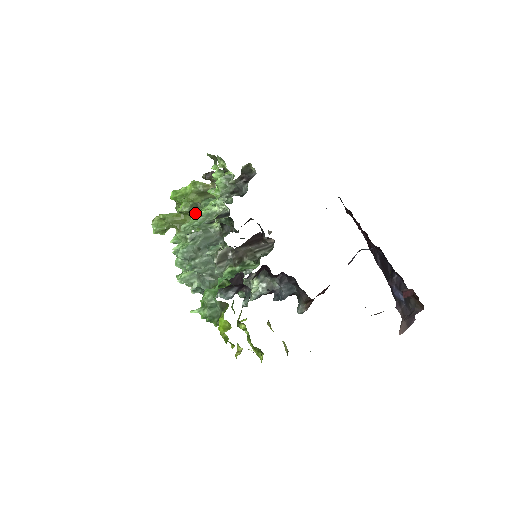
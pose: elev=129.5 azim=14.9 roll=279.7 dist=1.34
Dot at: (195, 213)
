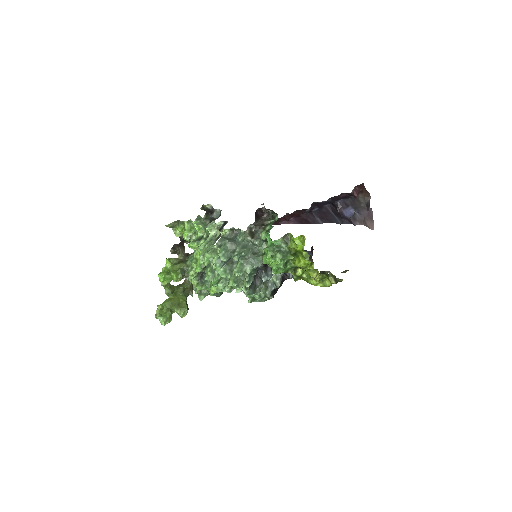
Dot at: (200, 247)
